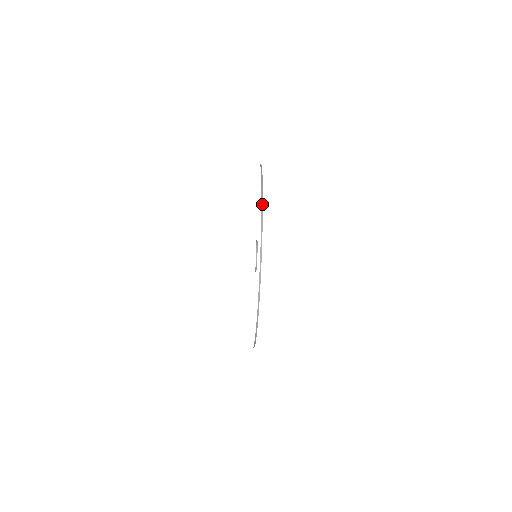
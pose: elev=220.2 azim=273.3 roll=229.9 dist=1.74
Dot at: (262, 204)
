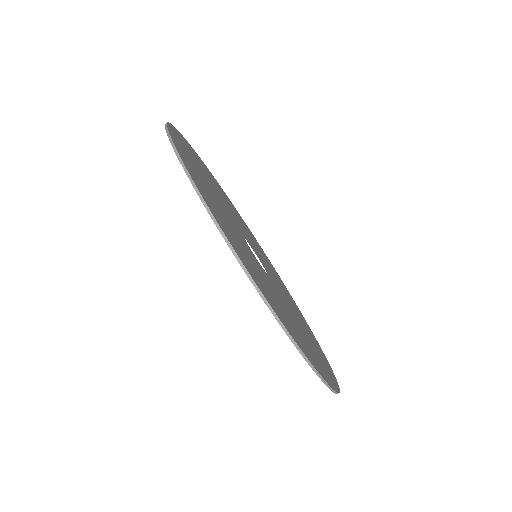
Dot at: occluded
